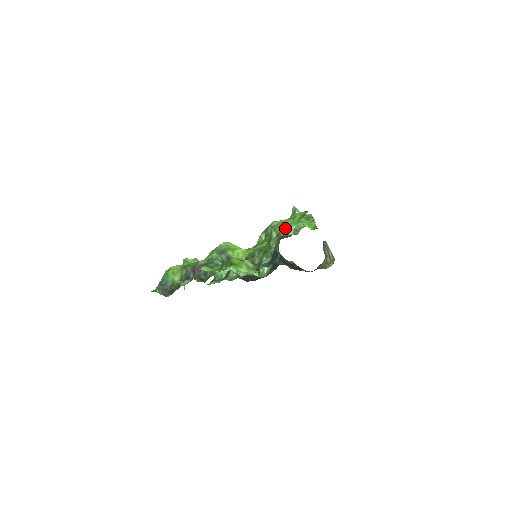
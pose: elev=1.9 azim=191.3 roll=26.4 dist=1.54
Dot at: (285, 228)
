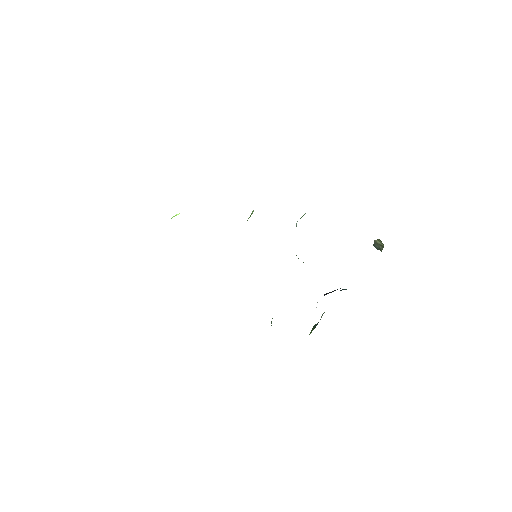
Dot at: occluded
